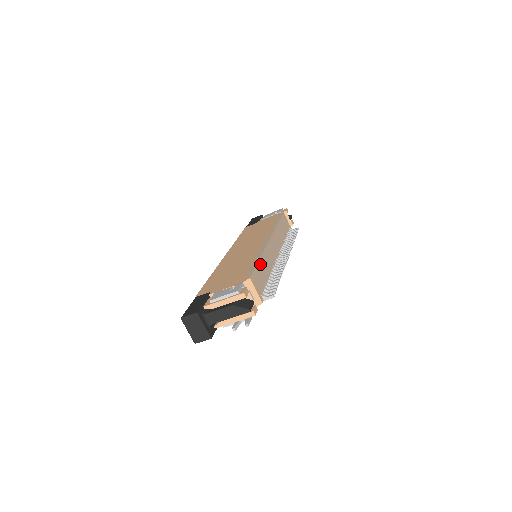
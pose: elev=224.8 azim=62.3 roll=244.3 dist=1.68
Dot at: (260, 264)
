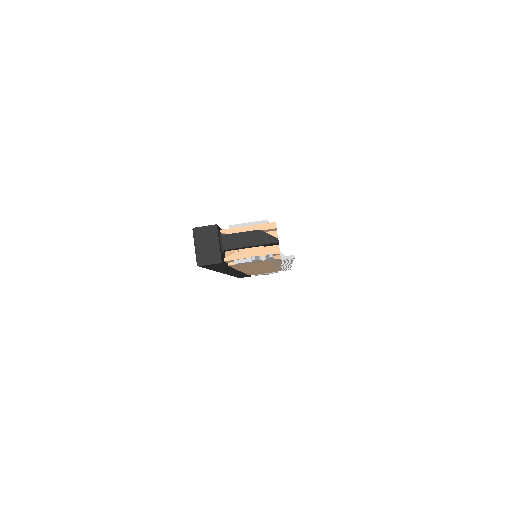
Dot at: occluded
